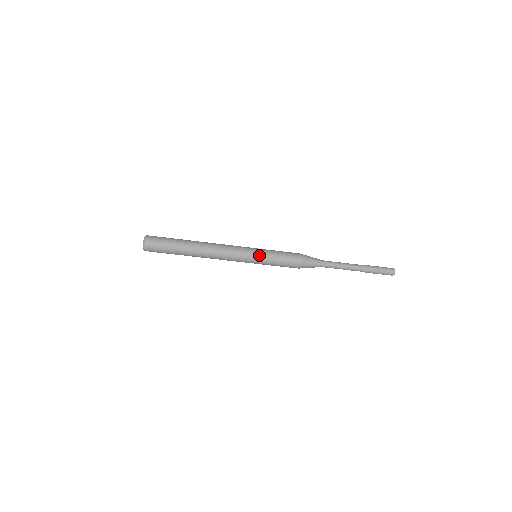
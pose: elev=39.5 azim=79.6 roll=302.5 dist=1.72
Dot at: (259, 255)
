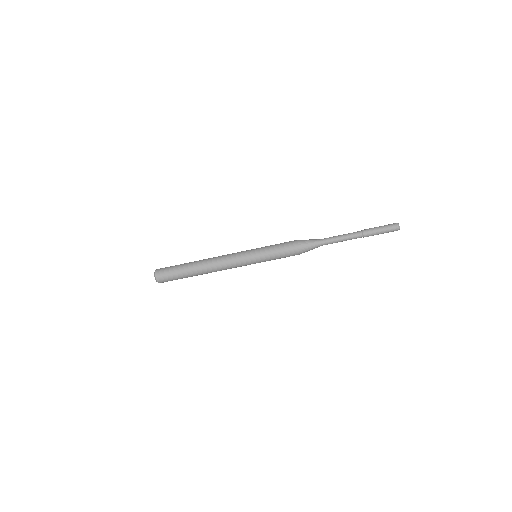
Dot at: (256, 251)
